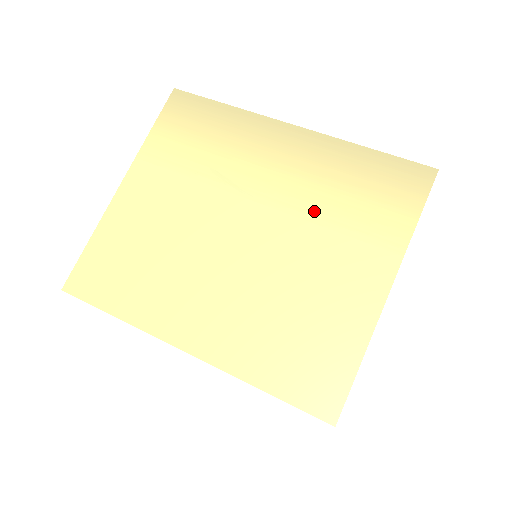
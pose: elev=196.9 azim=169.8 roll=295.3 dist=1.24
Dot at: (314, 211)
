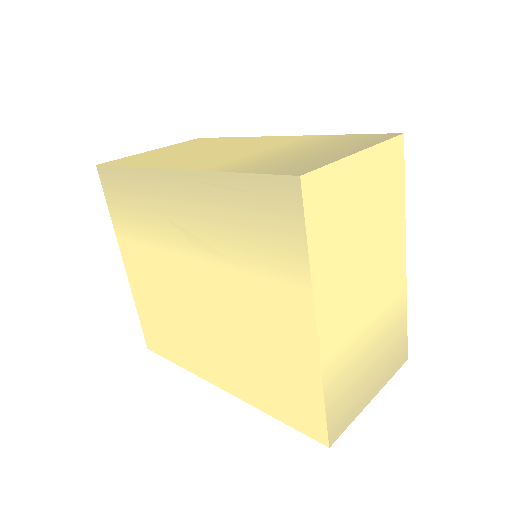
Dot at: (229, 259)
